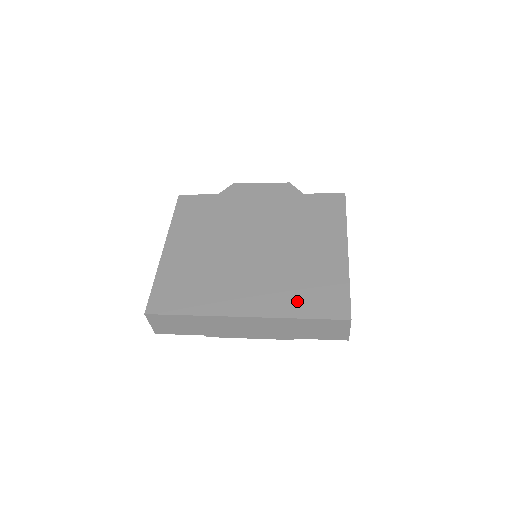
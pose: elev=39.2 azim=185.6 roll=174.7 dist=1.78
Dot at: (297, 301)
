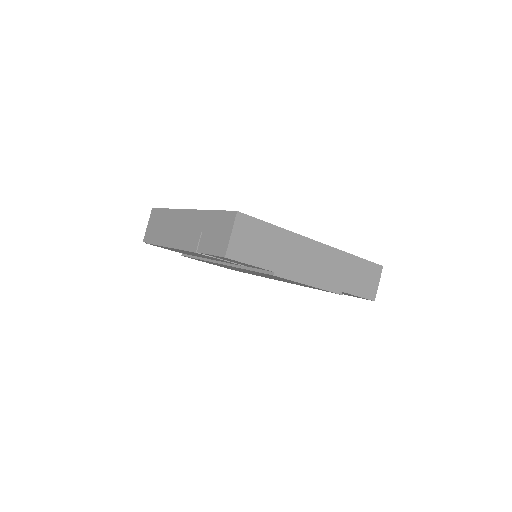
Dot at: occluded
